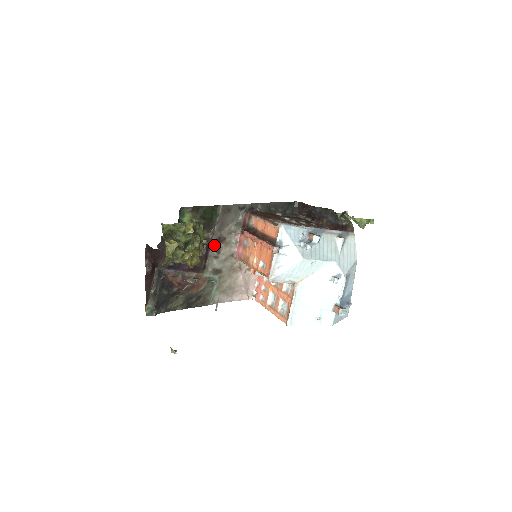
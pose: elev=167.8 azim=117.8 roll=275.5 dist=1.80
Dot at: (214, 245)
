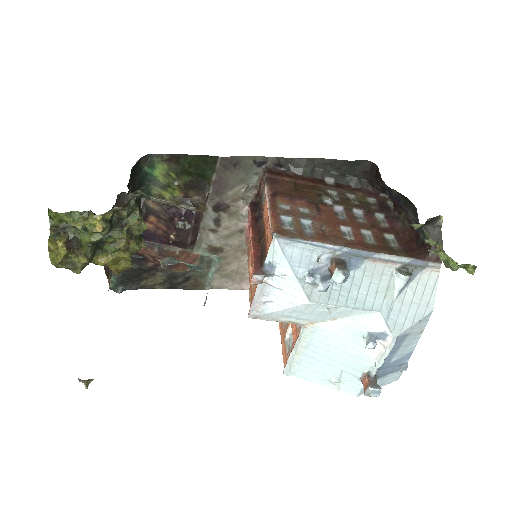
Dot at: (210, 214)
